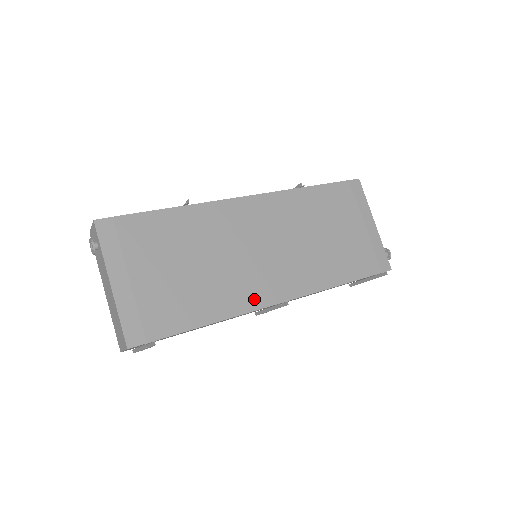
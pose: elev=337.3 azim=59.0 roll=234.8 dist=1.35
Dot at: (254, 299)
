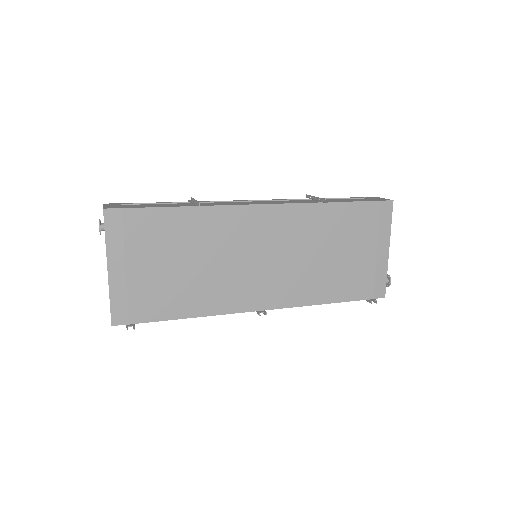
Dot at: (236, 303)
